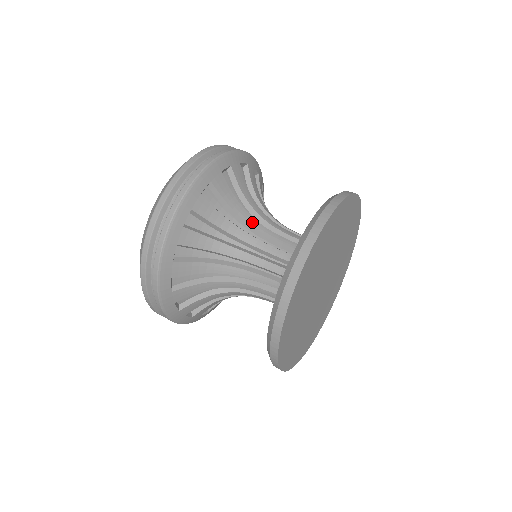
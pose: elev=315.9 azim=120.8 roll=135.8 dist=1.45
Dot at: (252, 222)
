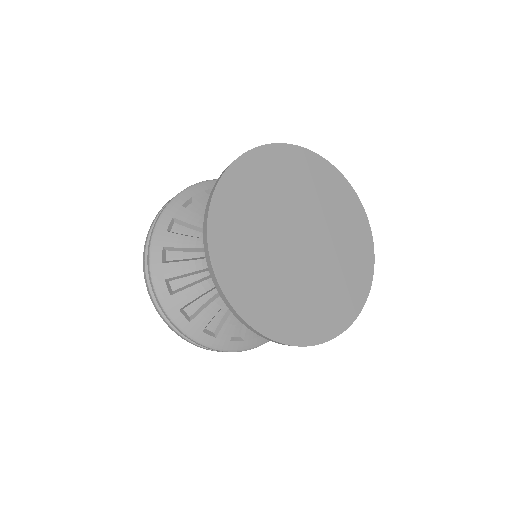
Dot at: occluded
